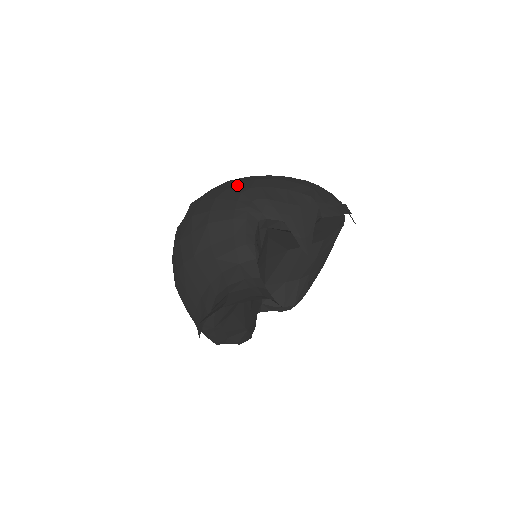
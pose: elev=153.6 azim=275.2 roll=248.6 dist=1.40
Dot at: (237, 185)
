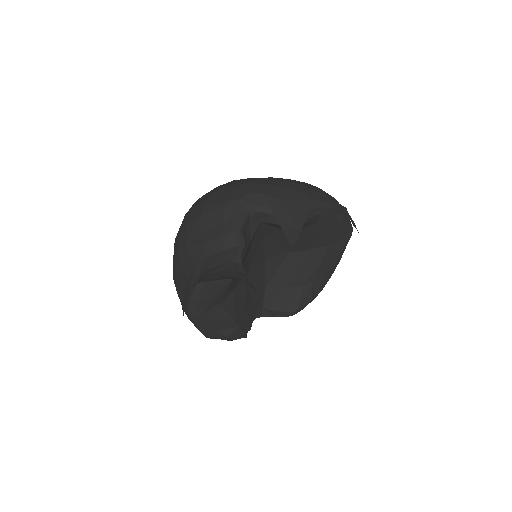
Dot at: (236, 182)
